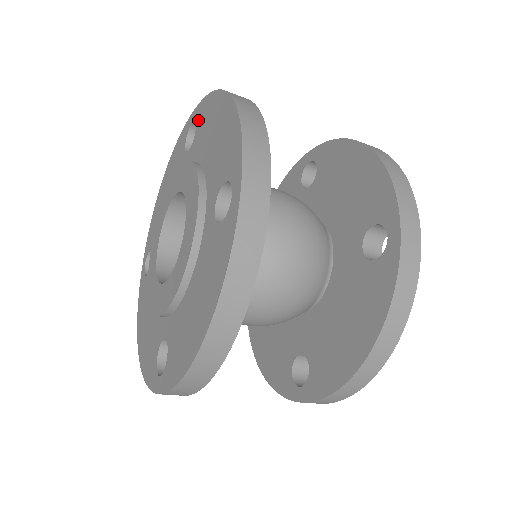
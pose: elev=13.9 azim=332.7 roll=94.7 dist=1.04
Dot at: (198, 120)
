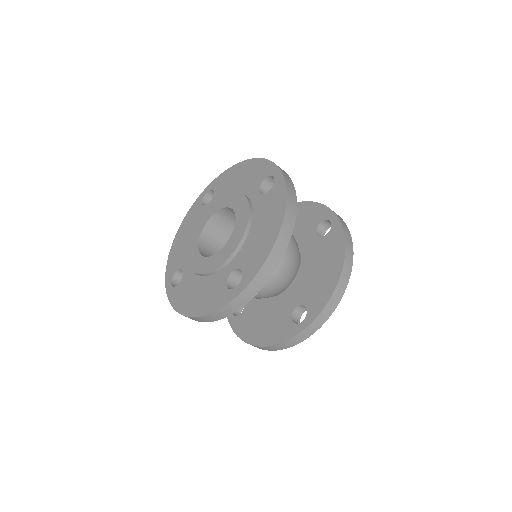
Dot at: (215, 187)
